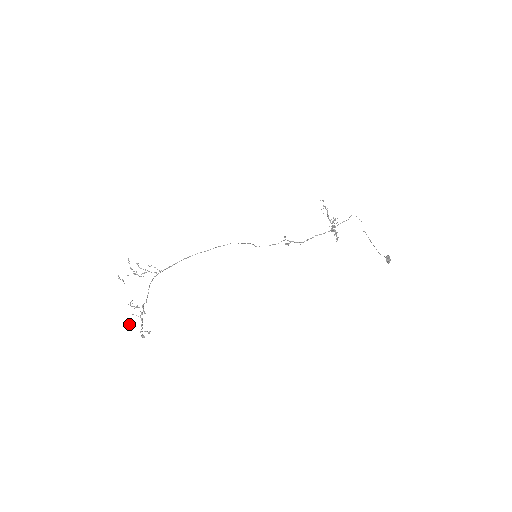
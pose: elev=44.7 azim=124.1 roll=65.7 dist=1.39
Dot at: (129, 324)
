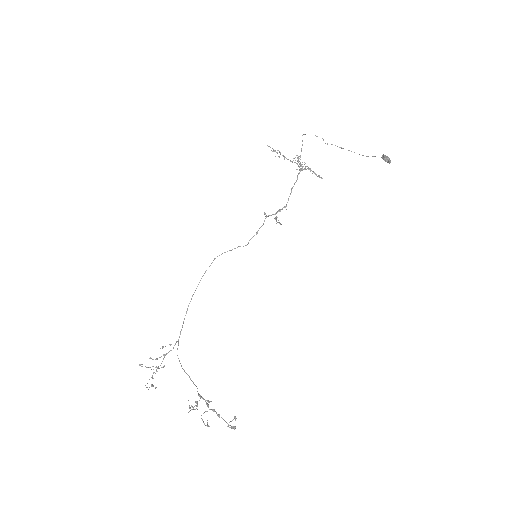
Dot at: (207, 426)
